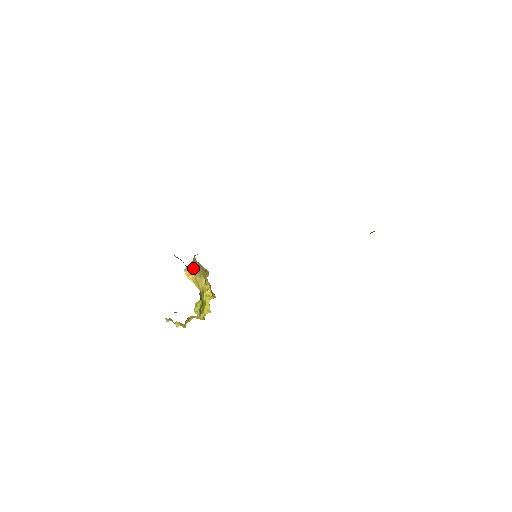
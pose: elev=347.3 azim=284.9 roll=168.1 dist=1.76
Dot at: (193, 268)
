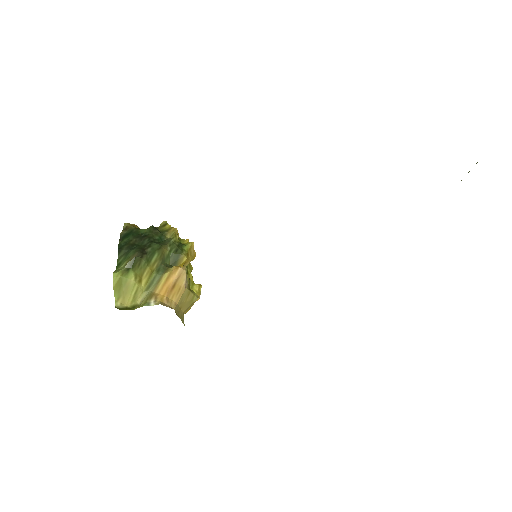
Dot at: (182, 314)
